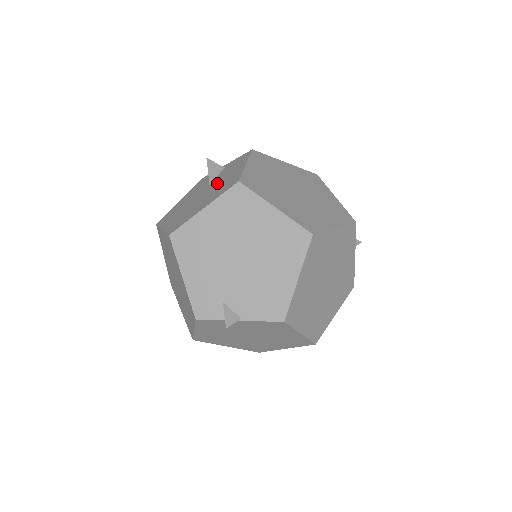
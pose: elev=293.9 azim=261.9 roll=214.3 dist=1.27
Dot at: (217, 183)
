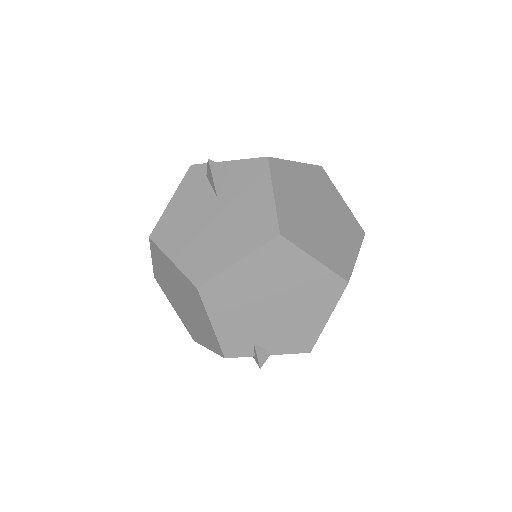
Dot at: (234, 208)
